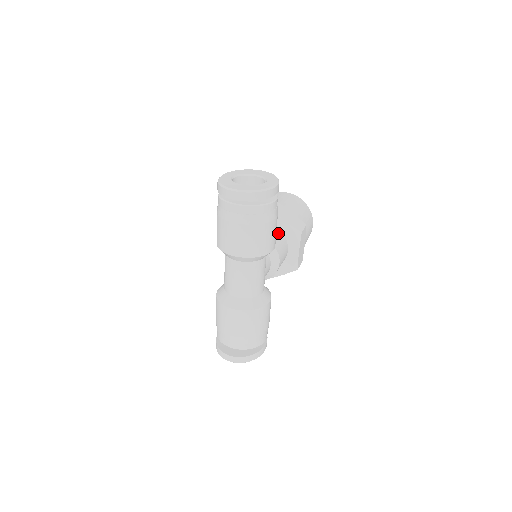
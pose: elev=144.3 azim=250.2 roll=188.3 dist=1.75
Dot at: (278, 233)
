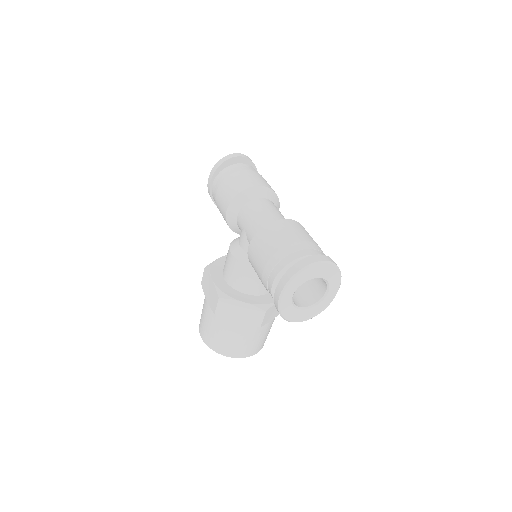
Dot at: occluded
